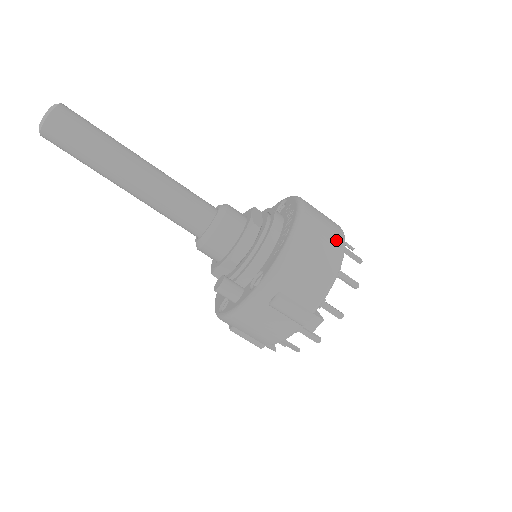
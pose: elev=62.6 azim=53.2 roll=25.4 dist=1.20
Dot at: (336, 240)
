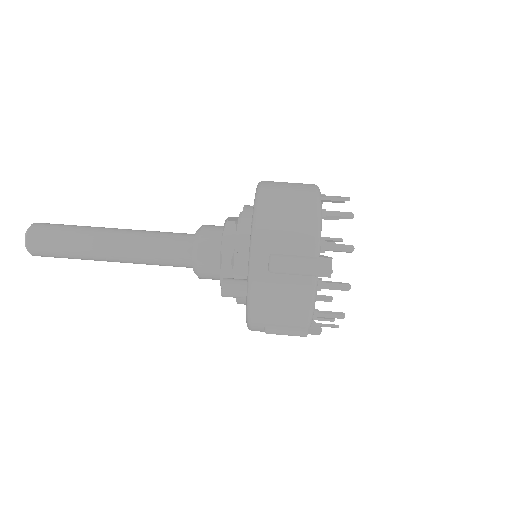
Dot at: (305, 189)
